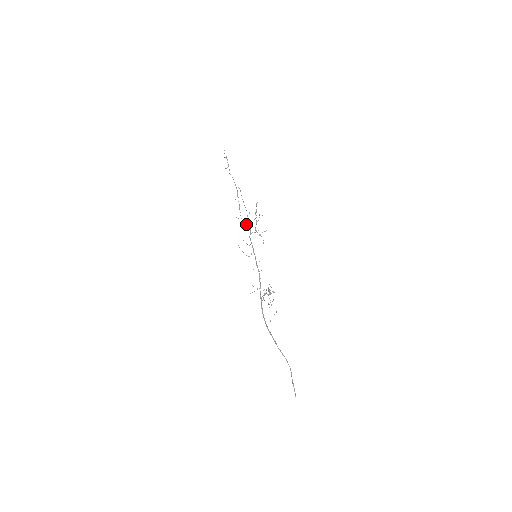
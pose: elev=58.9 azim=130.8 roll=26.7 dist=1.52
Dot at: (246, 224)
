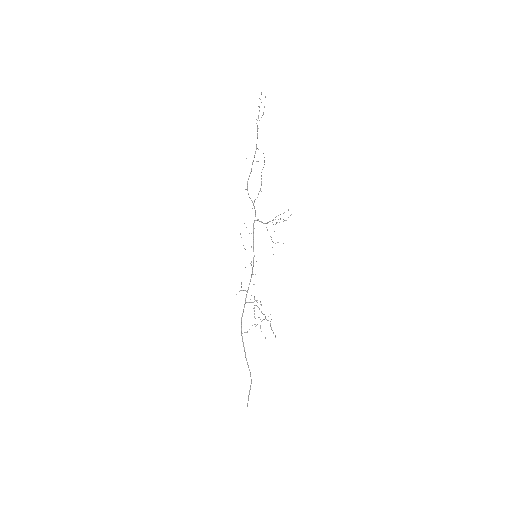
Dot at: (251, 200)
